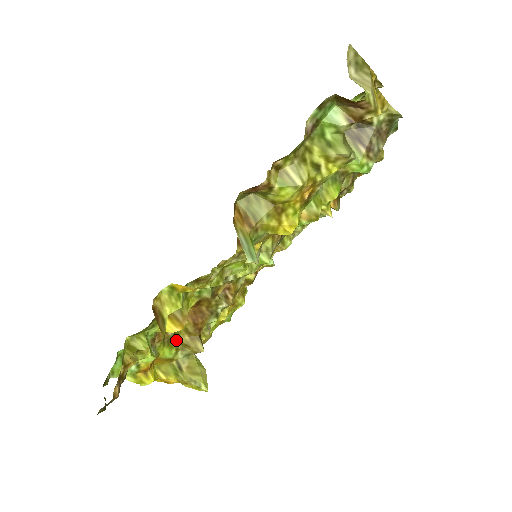
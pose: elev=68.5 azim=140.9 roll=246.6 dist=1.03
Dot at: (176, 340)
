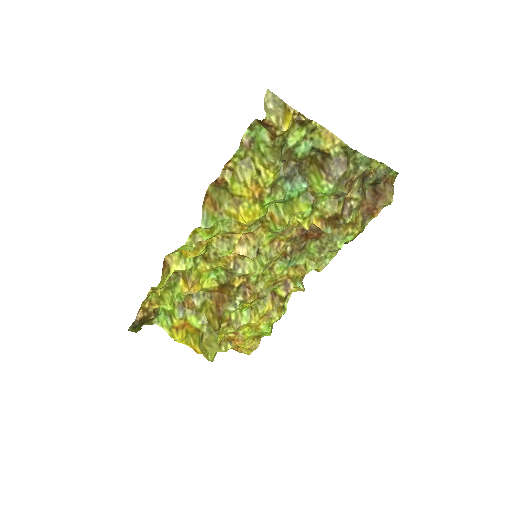
Dot at: (204, 315)
